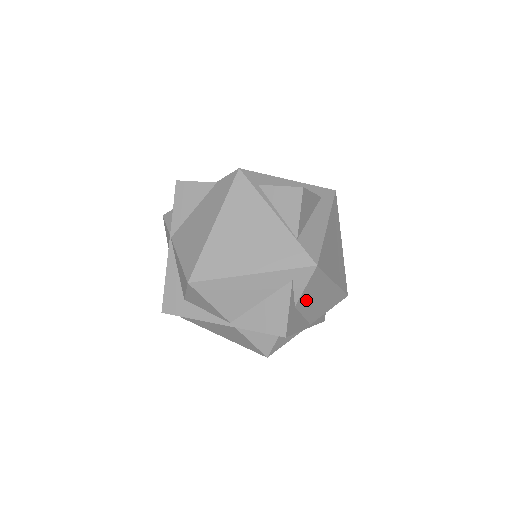
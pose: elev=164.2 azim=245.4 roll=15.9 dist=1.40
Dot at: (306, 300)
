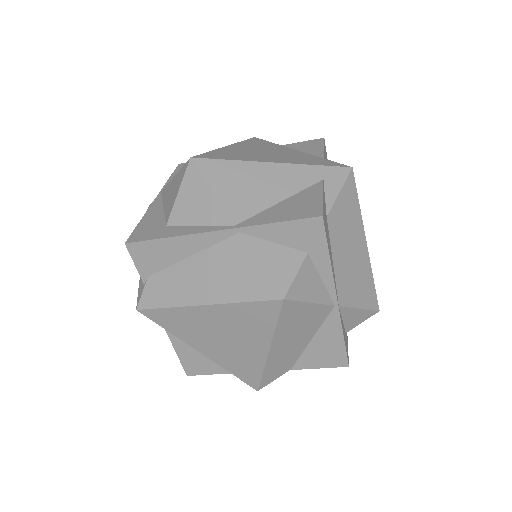
Dot at: (338, 226)
